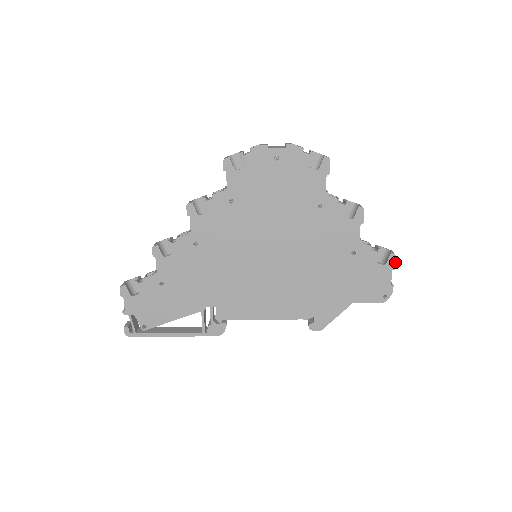
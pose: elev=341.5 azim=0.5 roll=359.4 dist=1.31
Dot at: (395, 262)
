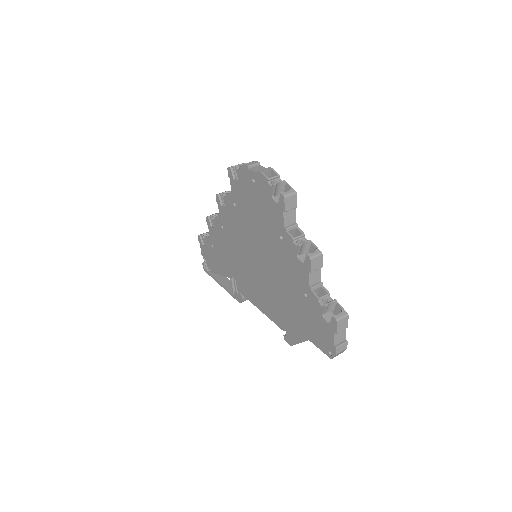
Dot at: (336, 327)
